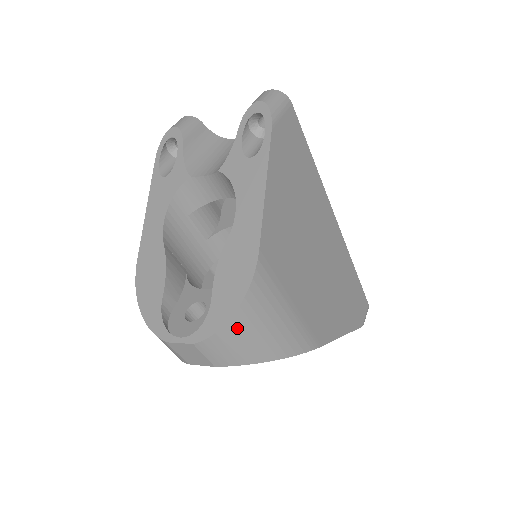
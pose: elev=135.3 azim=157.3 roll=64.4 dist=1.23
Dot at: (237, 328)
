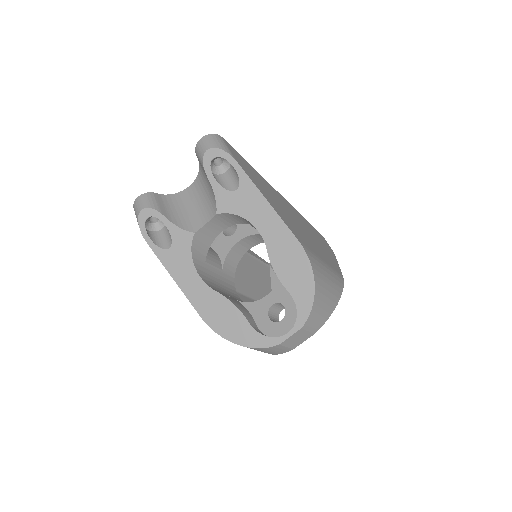
Dot at: (319, 296)
